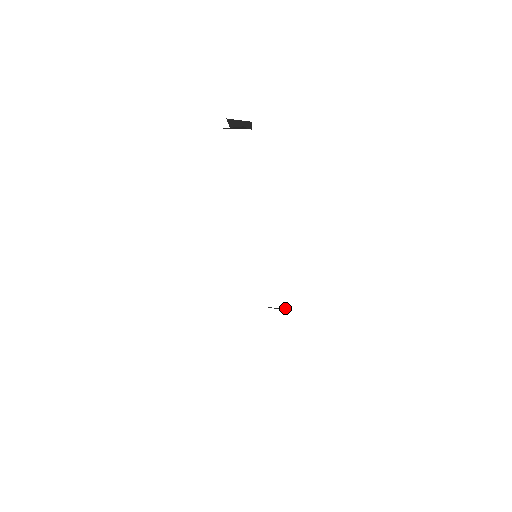
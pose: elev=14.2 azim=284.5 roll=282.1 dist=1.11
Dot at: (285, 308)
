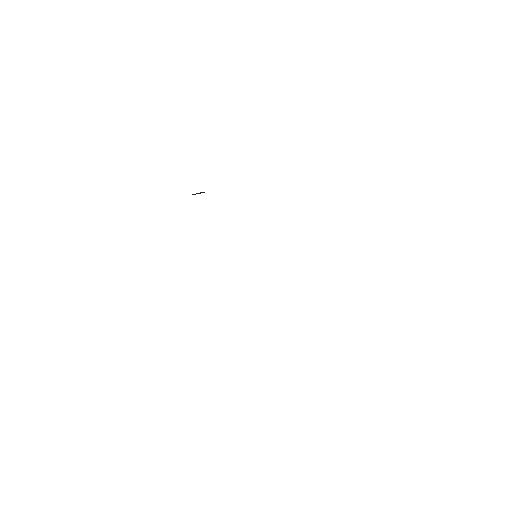
Dot at: occluded
